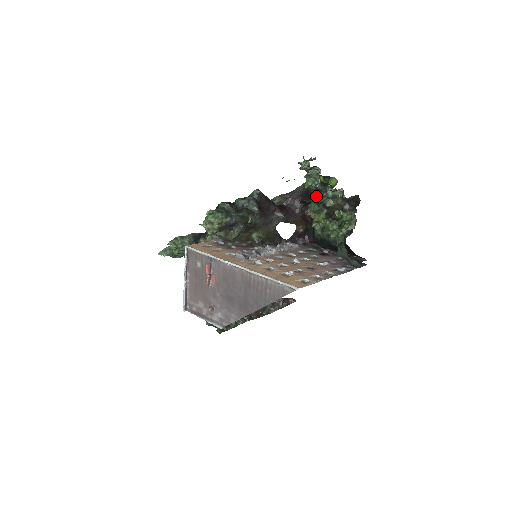
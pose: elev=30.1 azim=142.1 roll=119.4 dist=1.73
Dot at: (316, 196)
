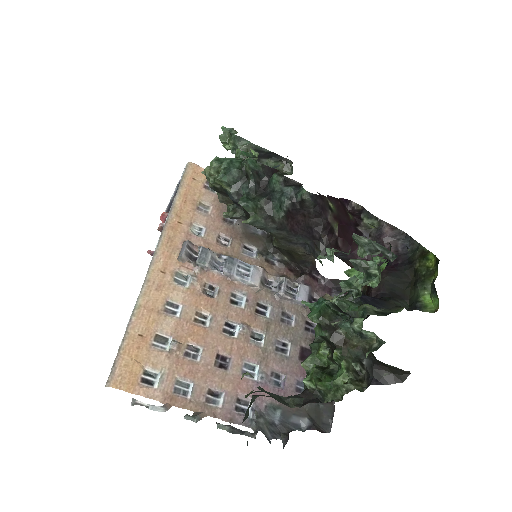
Dot at: (390, 287)
